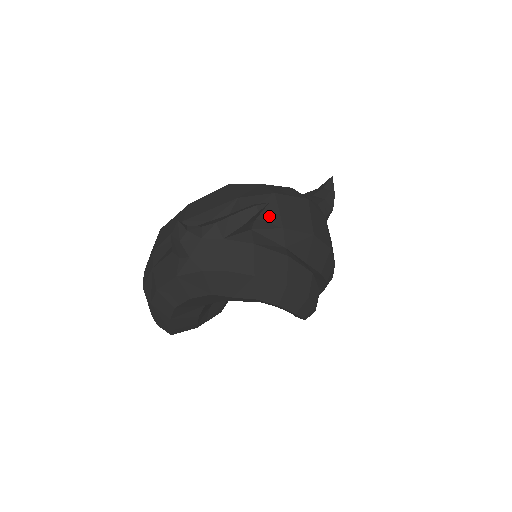
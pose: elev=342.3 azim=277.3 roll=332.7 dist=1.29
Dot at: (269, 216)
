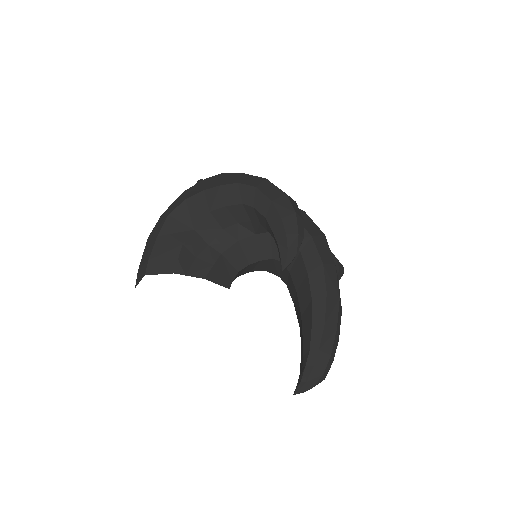
Dot at: occluded
